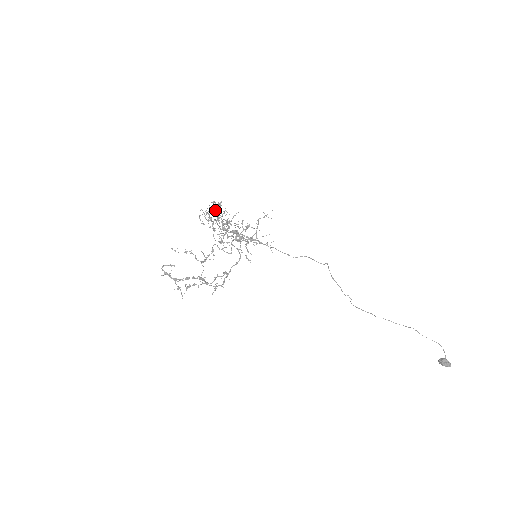
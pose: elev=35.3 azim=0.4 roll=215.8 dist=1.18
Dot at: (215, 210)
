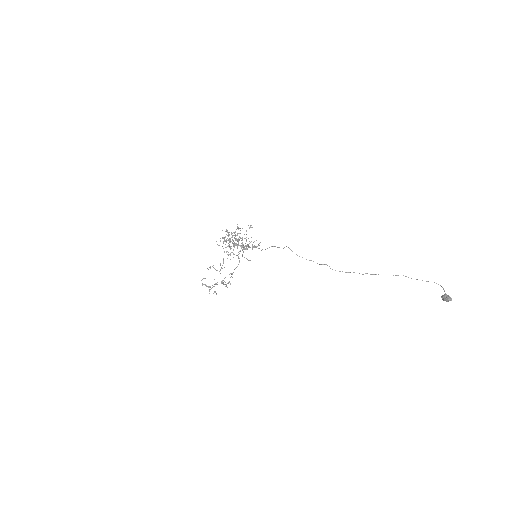
Dot at: (228, 234)
